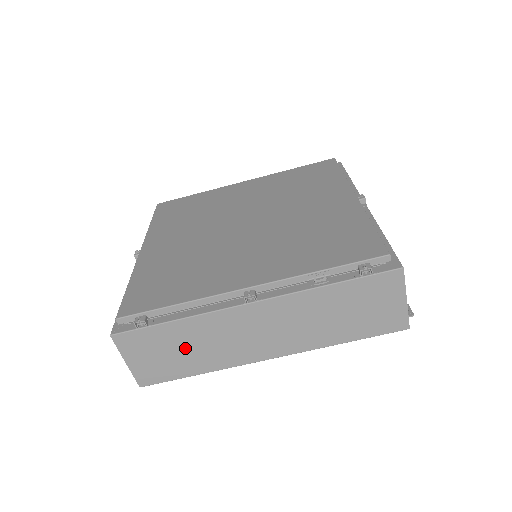
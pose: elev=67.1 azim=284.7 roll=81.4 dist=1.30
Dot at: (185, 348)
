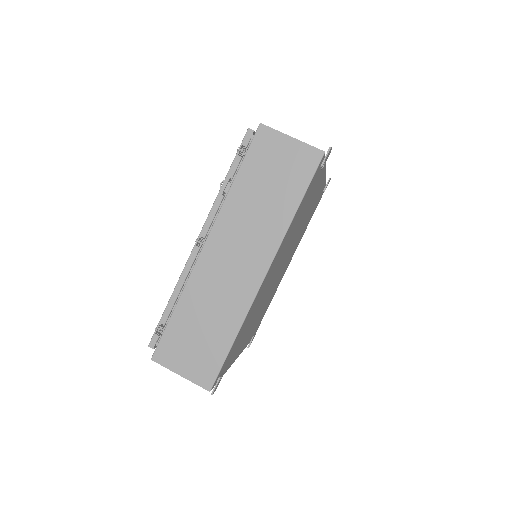
Dot at: (203, 324)
